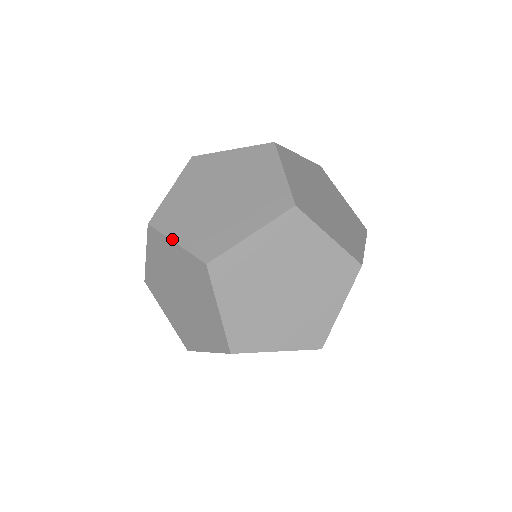
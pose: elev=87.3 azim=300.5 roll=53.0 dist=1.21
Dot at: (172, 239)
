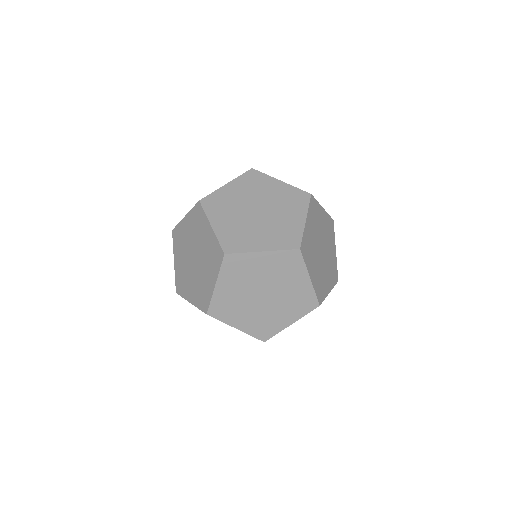
Dot at: (210, 222)
